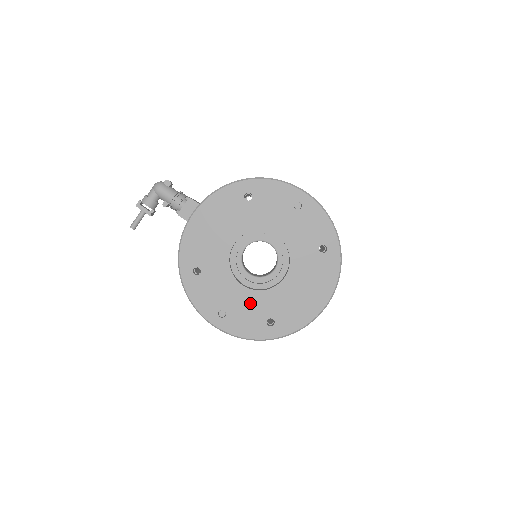
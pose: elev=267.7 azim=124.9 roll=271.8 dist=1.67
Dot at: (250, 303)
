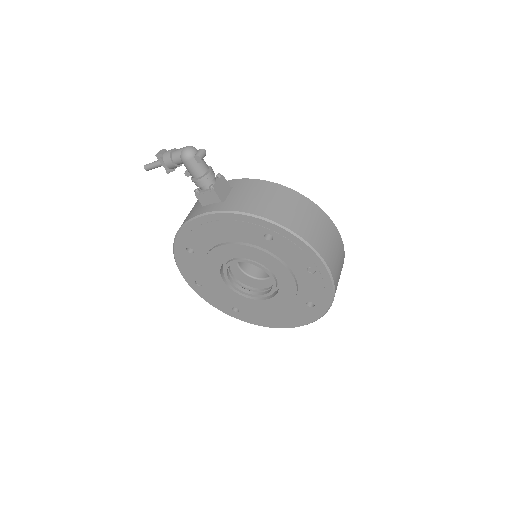
Dot at: (225, 294)
